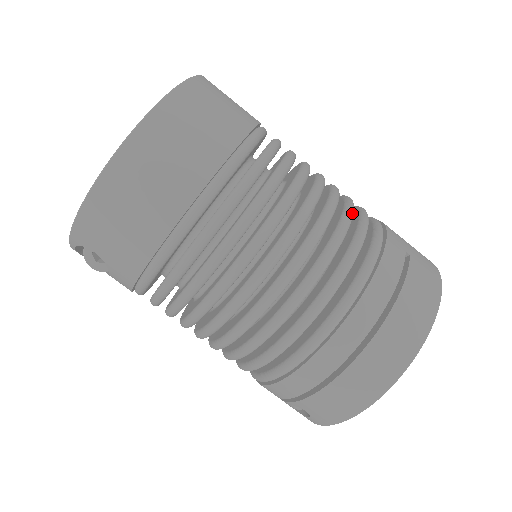
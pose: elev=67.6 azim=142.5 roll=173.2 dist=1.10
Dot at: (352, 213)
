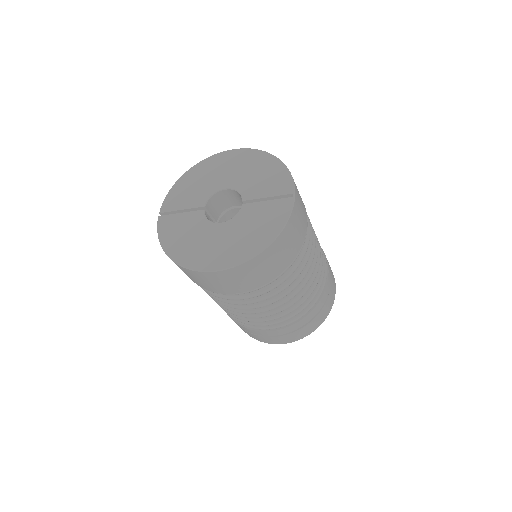
Dot at: occluded
